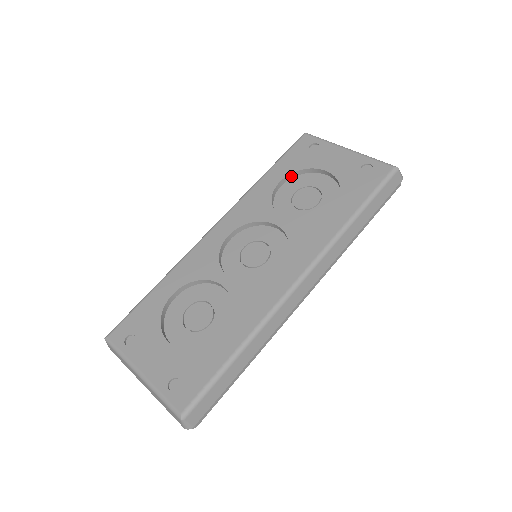
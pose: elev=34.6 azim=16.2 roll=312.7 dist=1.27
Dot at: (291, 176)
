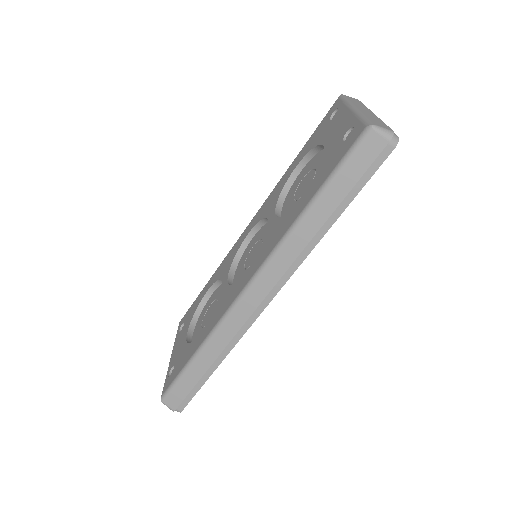
Dot at: (308, 158)
